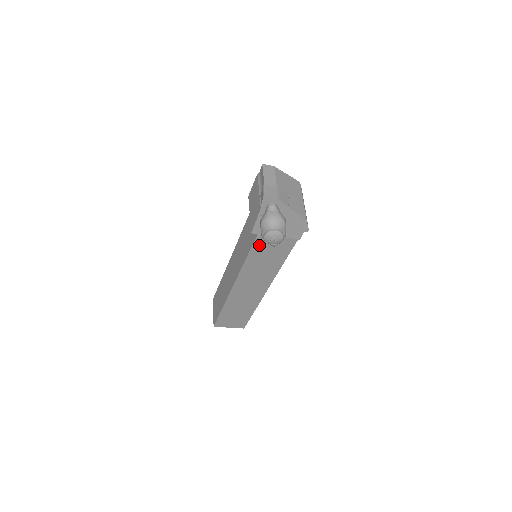
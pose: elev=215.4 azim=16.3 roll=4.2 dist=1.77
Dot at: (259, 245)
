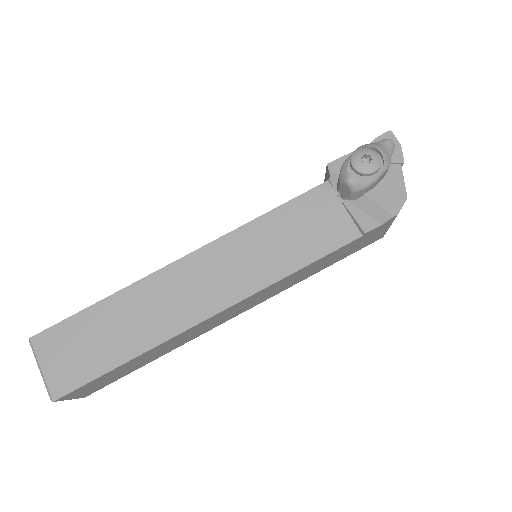
Dot at: (306, 204)
